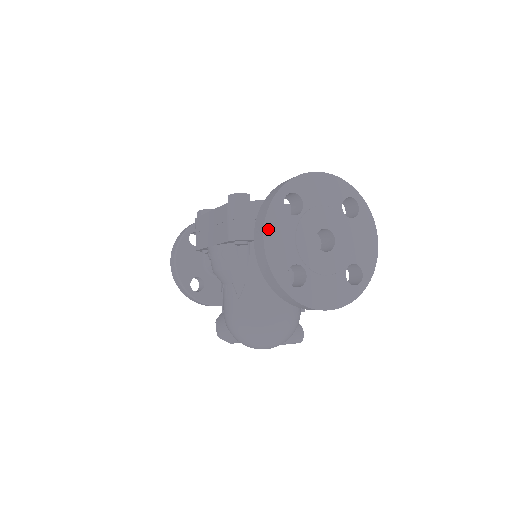
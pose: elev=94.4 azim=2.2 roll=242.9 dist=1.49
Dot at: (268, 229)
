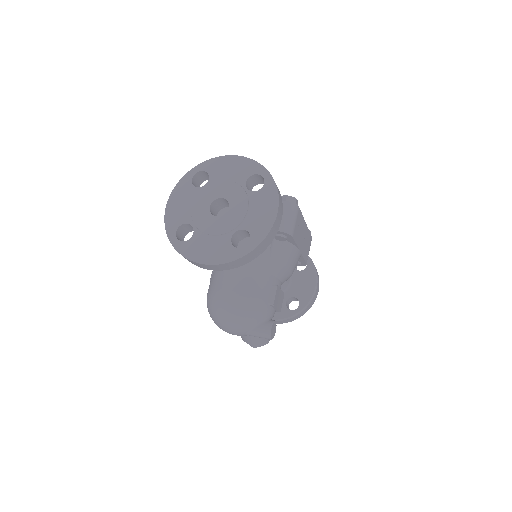
Dot at: (173, 196)
